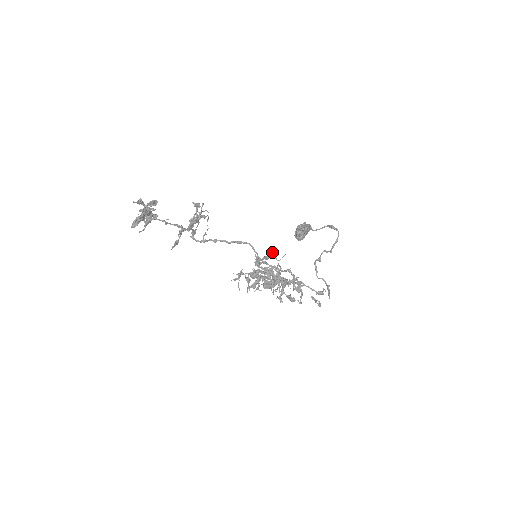
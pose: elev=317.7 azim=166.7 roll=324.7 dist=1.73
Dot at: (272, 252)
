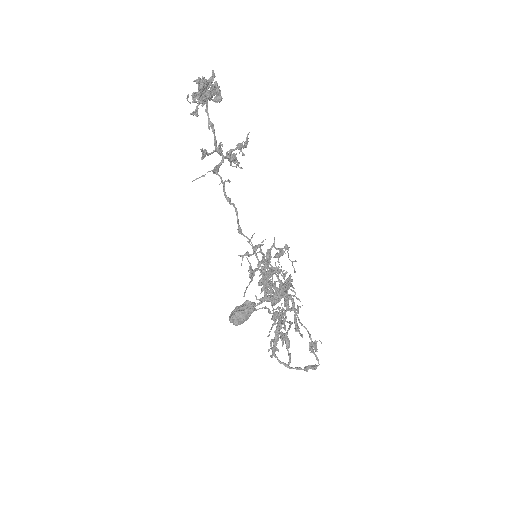
Dot at: (288, 247)
